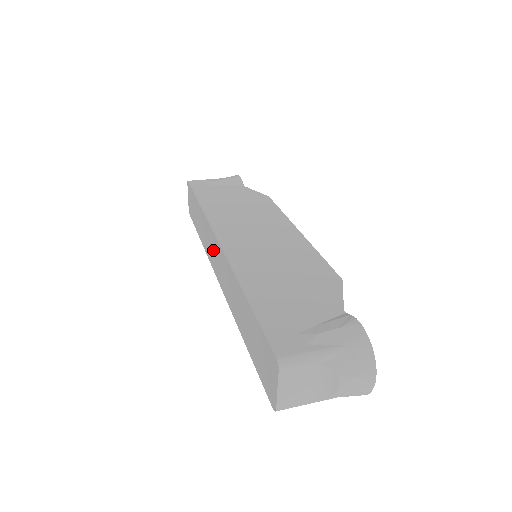
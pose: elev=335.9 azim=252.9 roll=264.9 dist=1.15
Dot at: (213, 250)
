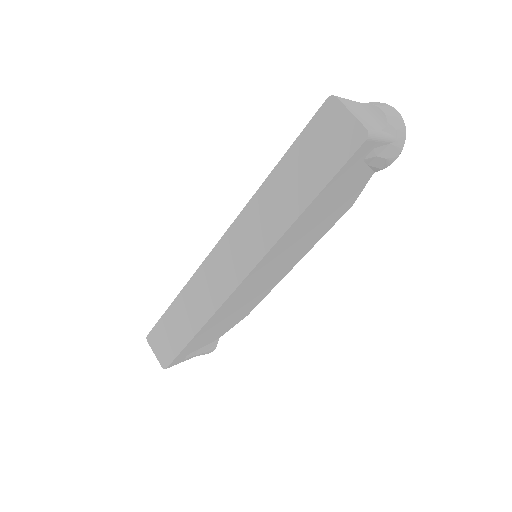
Dot at: (218, 272)
